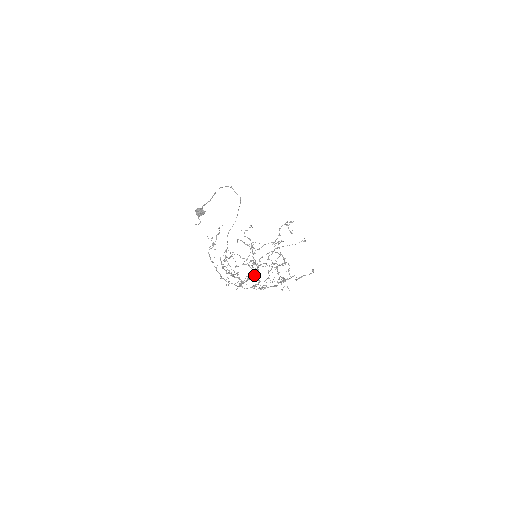
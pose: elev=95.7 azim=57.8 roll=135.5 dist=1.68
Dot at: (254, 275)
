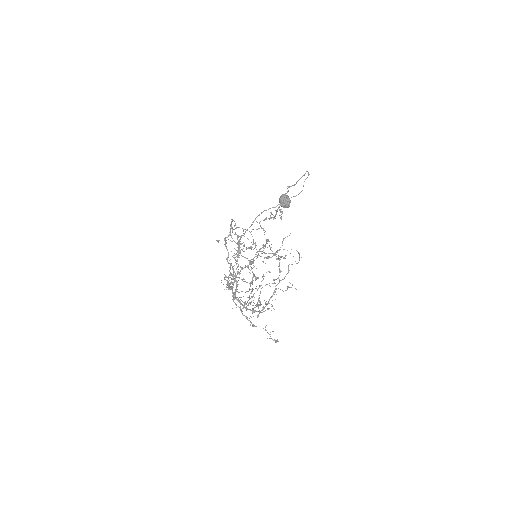
Dot at: occluded
